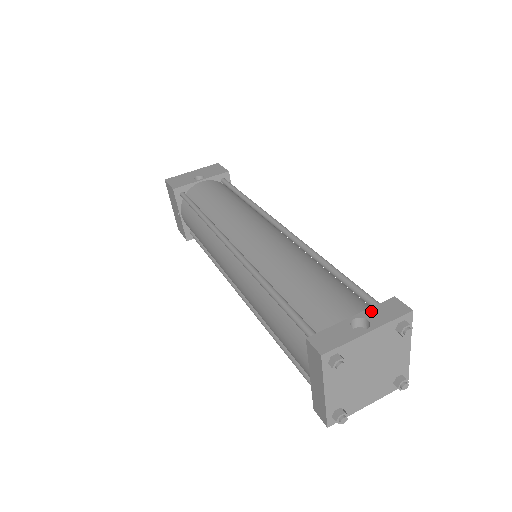
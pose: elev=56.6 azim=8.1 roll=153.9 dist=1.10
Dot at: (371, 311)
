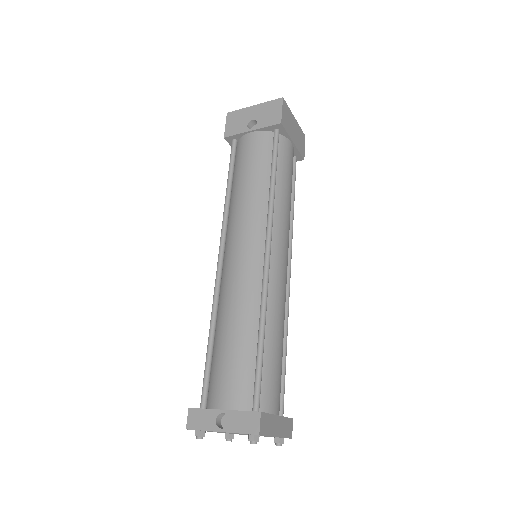
Dot at: (236, 414)
